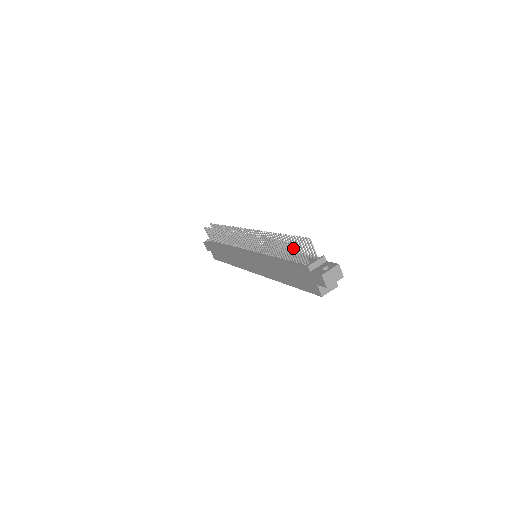
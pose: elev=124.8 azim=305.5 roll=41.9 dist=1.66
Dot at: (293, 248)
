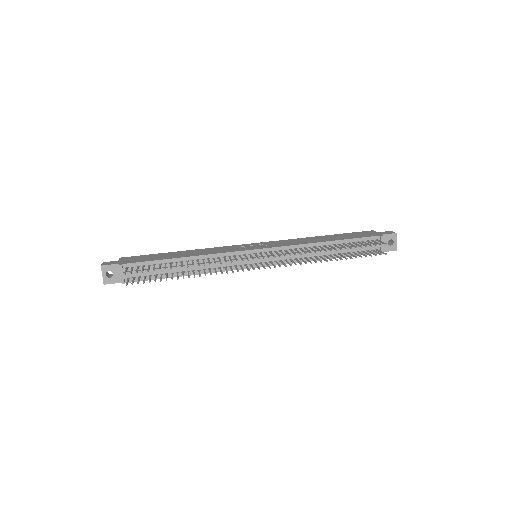
Dot at: (370, 255)
